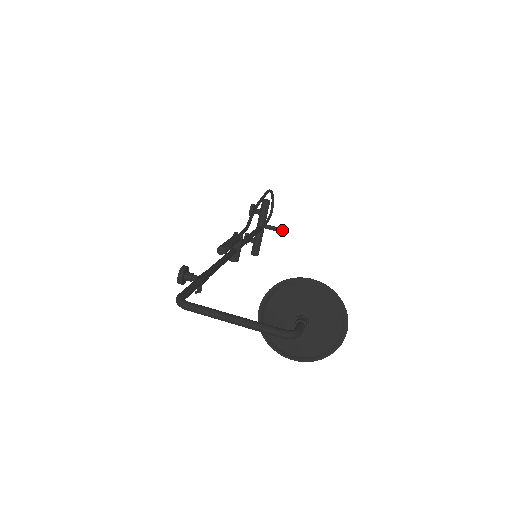
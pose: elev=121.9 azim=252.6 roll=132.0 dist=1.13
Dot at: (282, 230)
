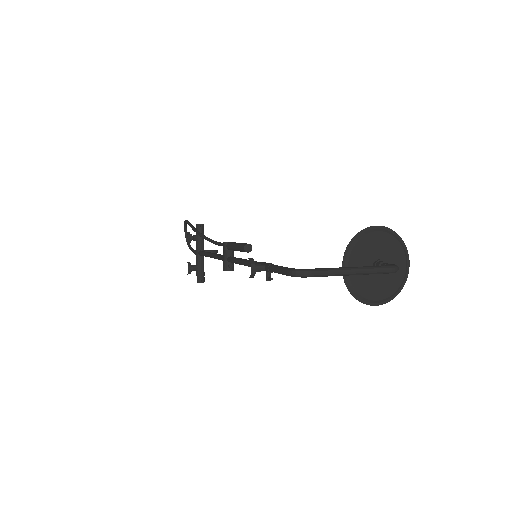
Dot at: (217, 252)
